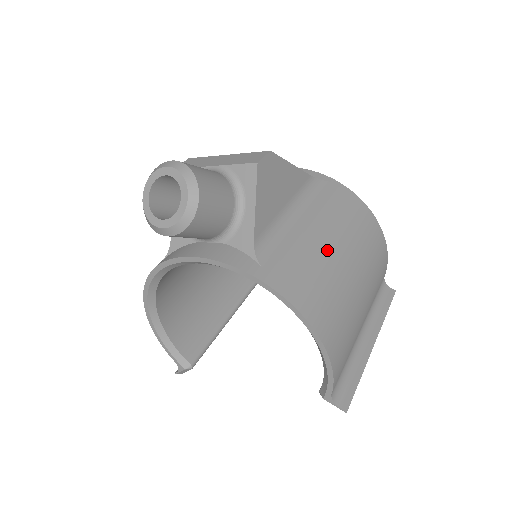
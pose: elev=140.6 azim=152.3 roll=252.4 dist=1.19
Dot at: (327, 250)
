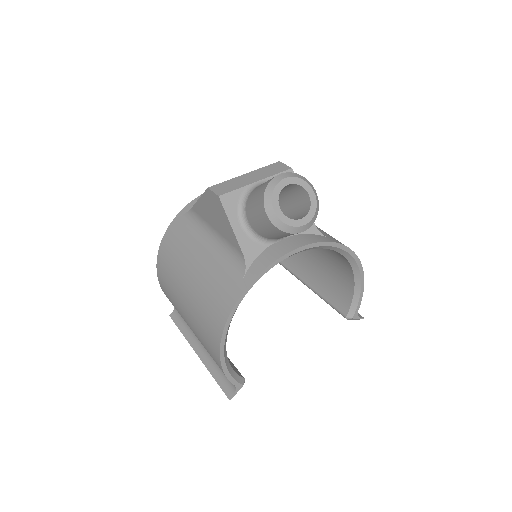
Dot at: occluded
